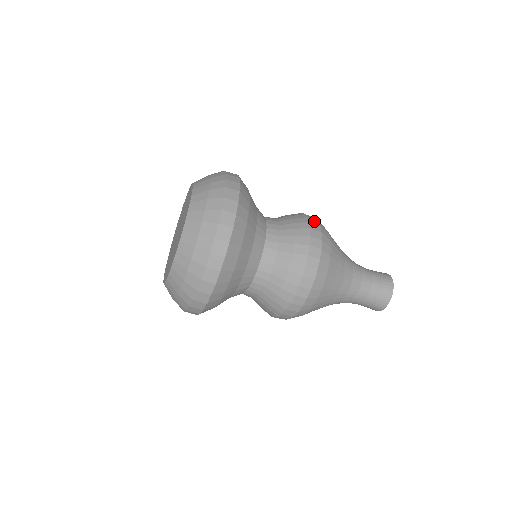
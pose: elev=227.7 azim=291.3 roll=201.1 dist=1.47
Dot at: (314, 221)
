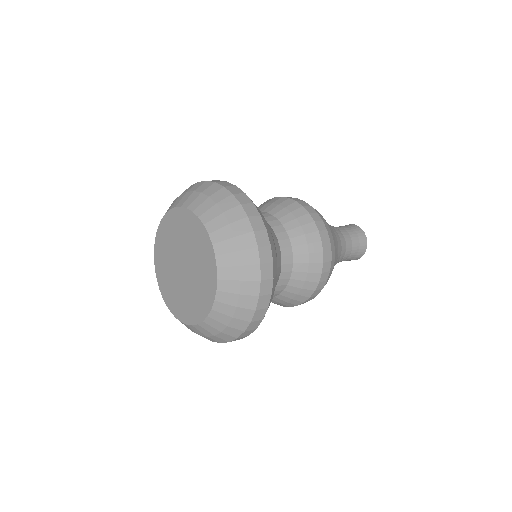
Dot at: (303, 203)
